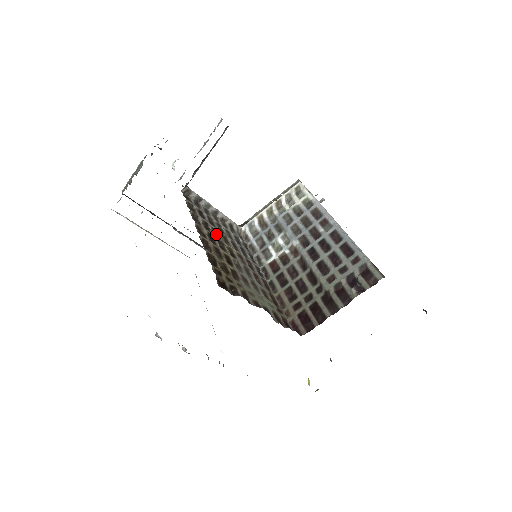
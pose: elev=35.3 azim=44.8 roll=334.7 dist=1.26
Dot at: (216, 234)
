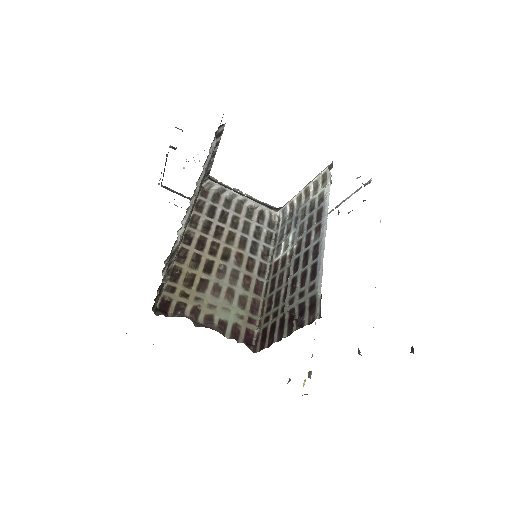
Dot at: (218, 233)
